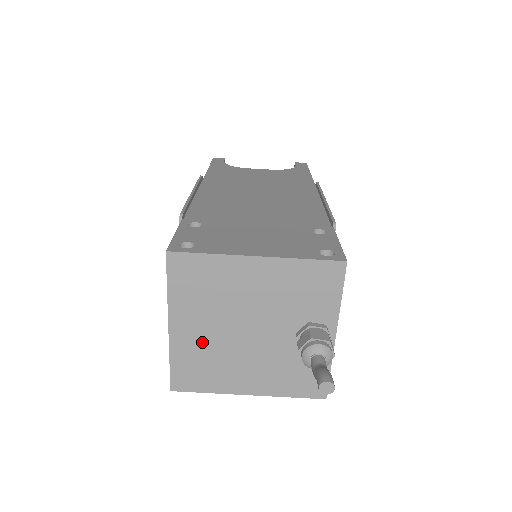
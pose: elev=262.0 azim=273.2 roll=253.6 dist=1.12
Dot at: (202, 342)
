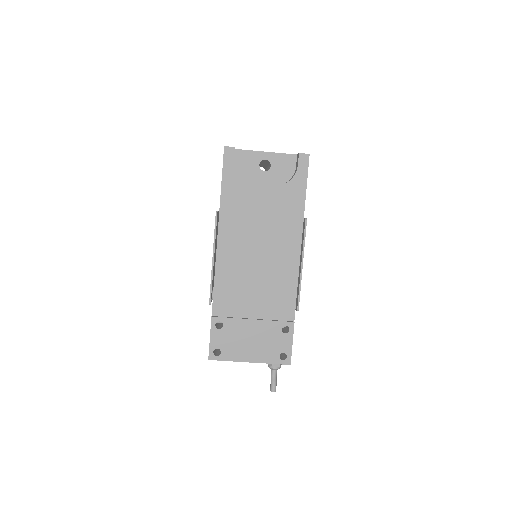
Dot at: occluded
